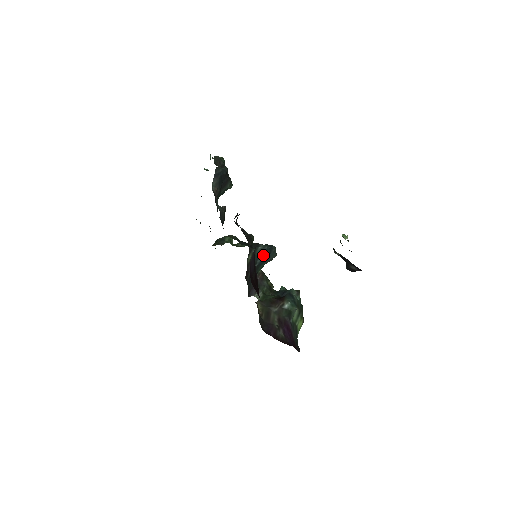
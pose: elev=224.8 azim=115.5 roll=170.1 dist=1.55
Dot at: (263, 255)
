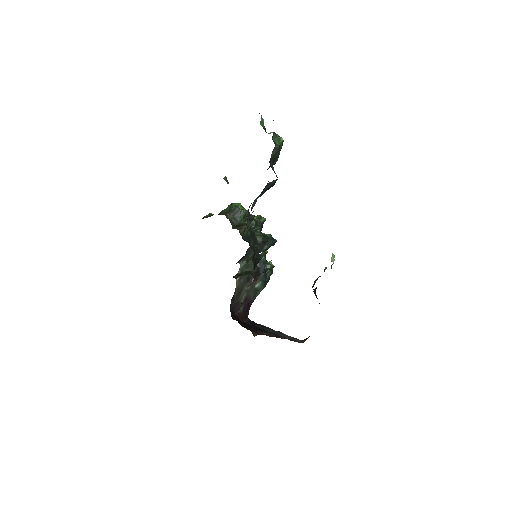
Dot at: occluded
